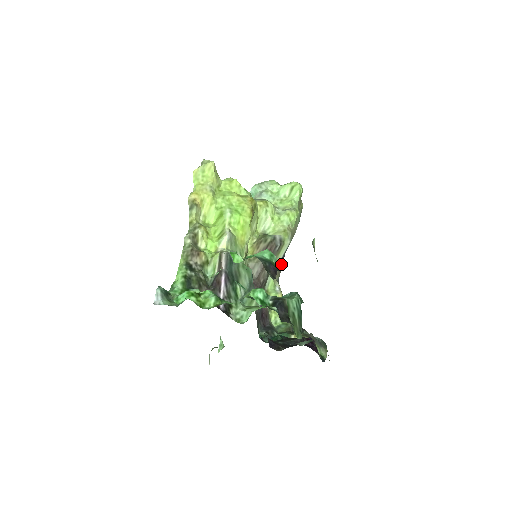
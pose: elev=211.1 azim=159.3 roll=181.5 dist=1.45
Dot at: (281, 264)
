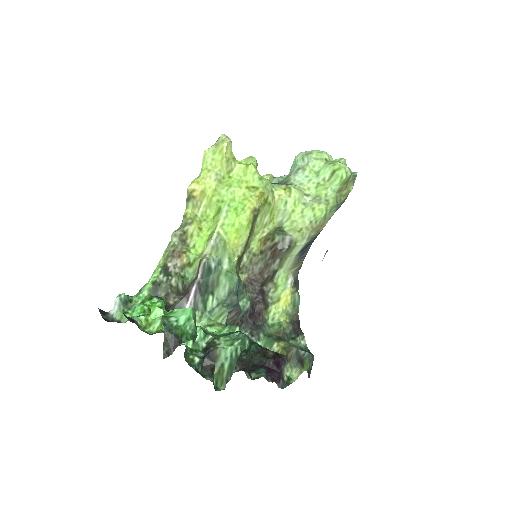
Dot at: (301, 256)
